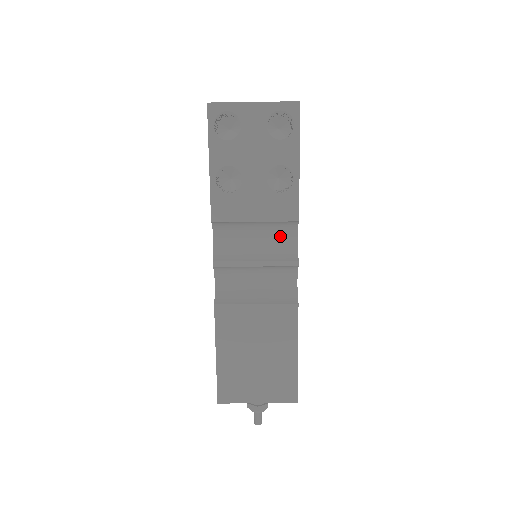
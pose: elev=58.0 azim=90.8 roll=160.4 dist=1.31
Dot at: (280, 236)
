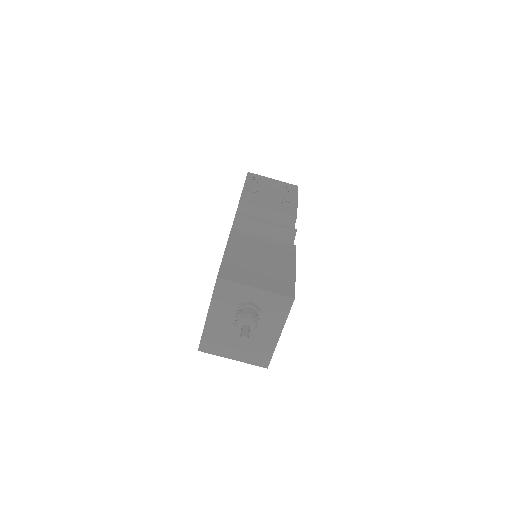
Dot at: occluded
